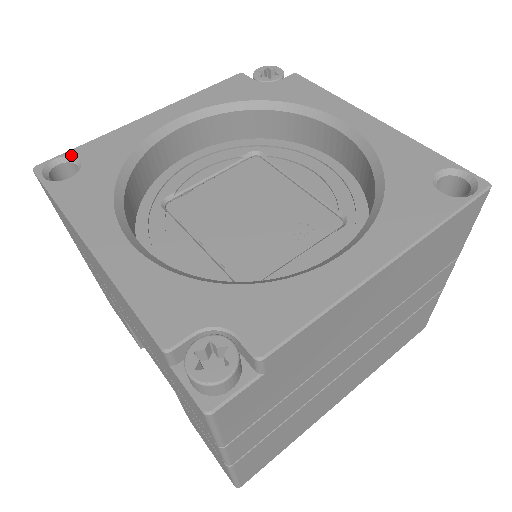
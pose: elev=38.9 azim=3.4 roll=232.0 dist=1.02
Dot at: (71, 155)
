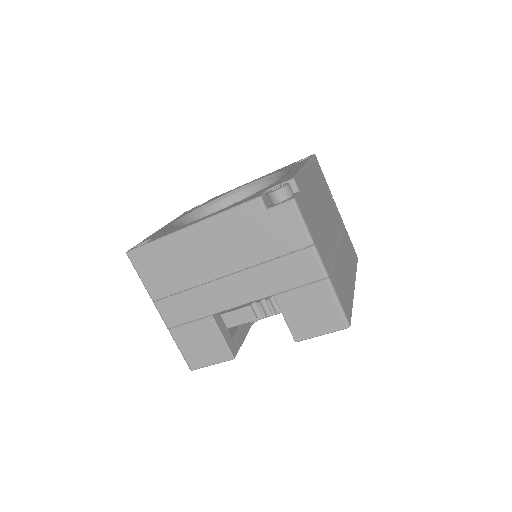
Dot at: (140, 243)
